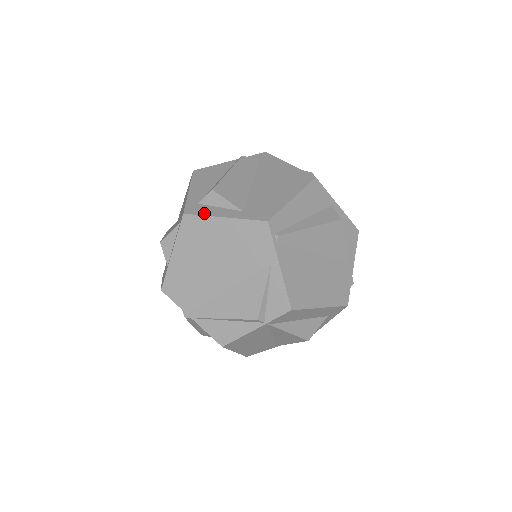
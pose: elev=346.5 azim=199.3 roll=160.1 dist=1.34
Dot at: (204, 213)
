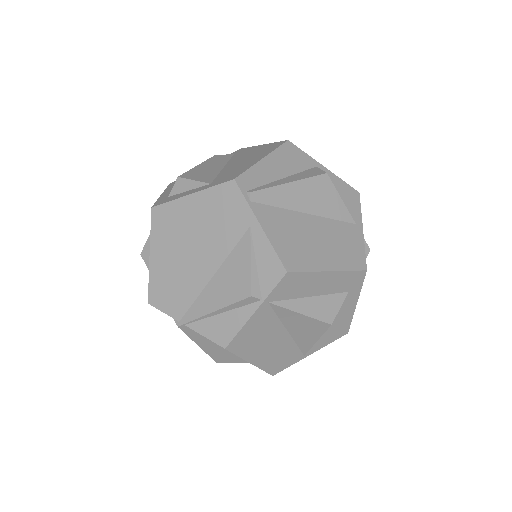
Dot at: (171, 199)
